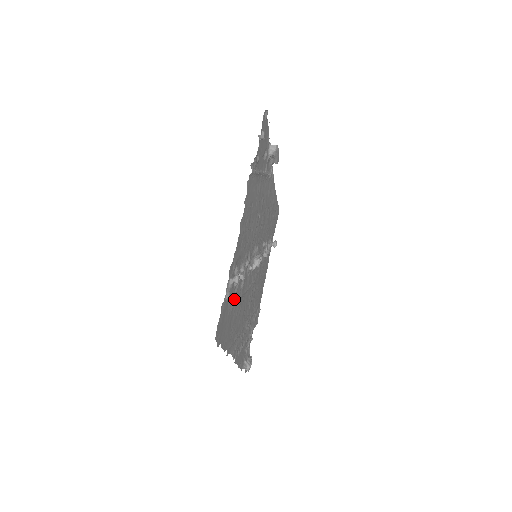
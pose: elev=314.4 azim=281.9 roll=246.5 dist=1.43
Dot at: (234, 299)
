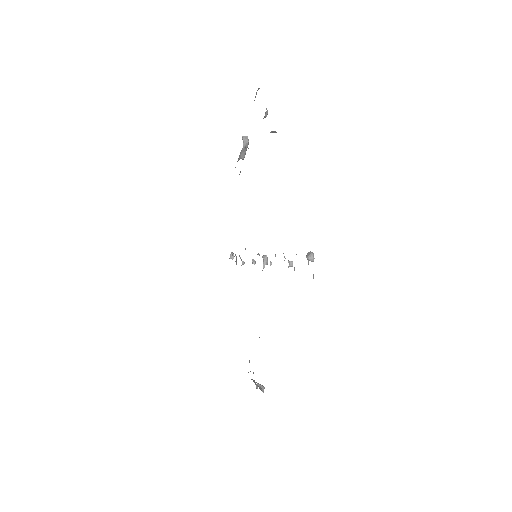
Dot at: occluded
